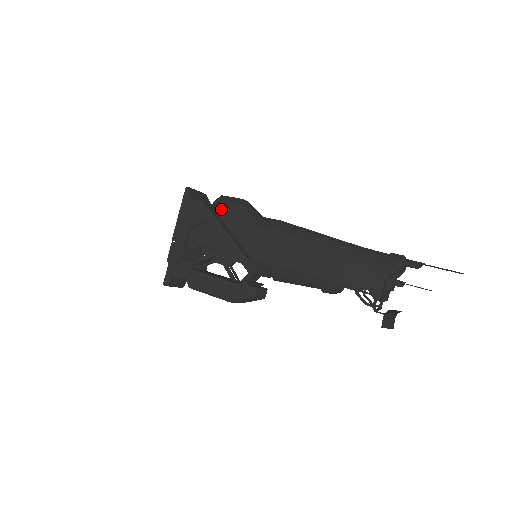
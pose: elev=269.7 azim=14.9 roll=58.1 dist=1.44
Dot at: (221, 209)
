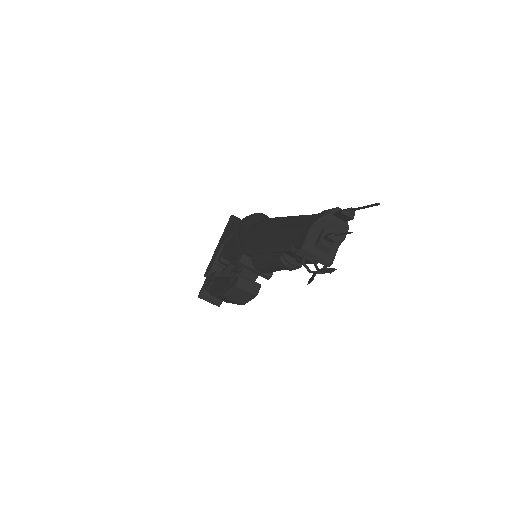
Dot at: (241, 221)
